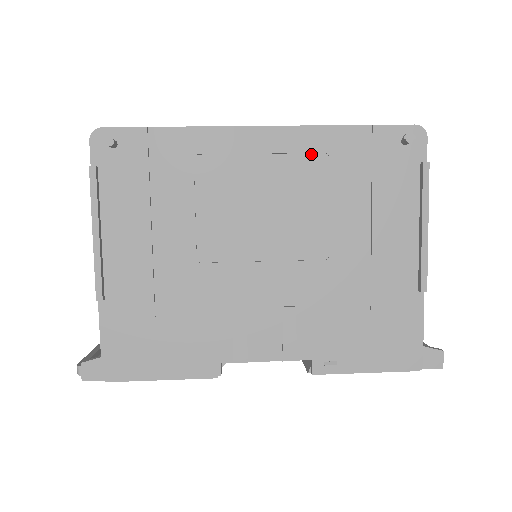
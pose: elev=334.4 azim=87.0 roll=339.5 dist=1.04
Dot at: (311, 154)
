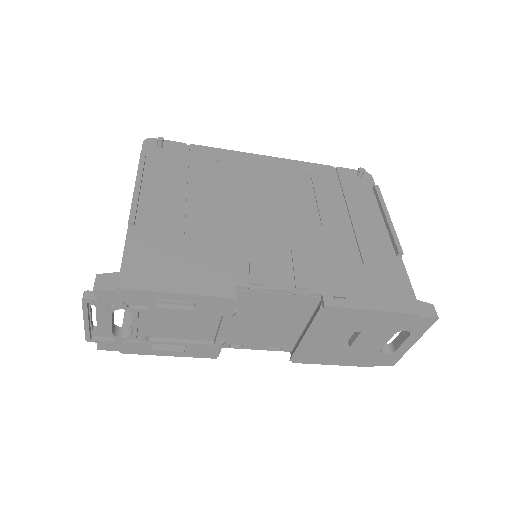
Dot at: (299, 173)
